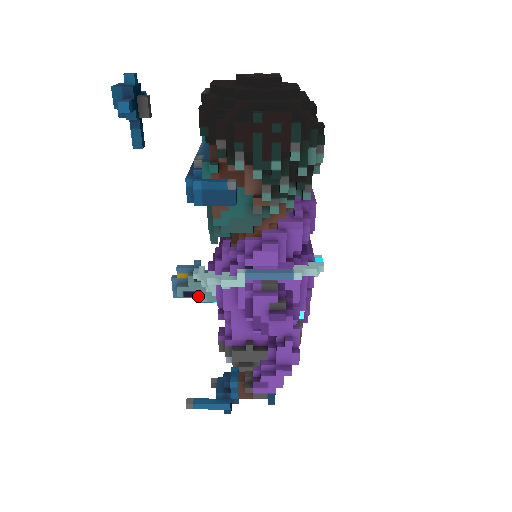
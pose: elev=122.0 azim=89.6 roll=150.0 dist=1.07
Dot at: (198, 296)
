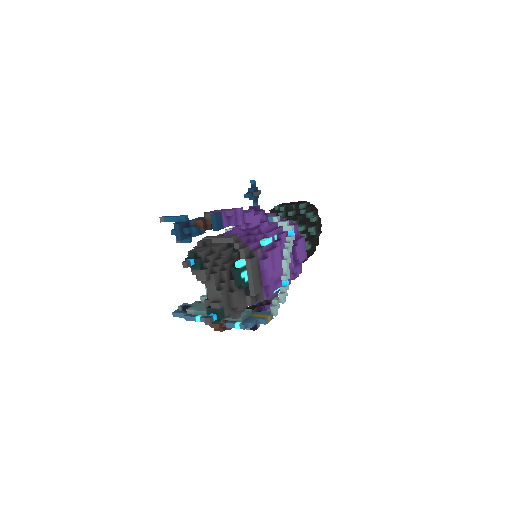
Dot at: (191, 308)
